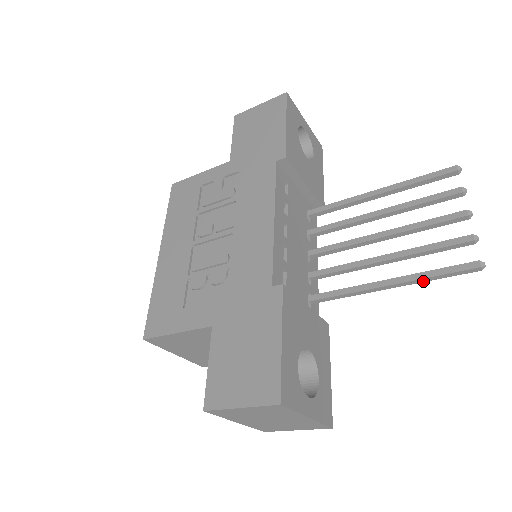
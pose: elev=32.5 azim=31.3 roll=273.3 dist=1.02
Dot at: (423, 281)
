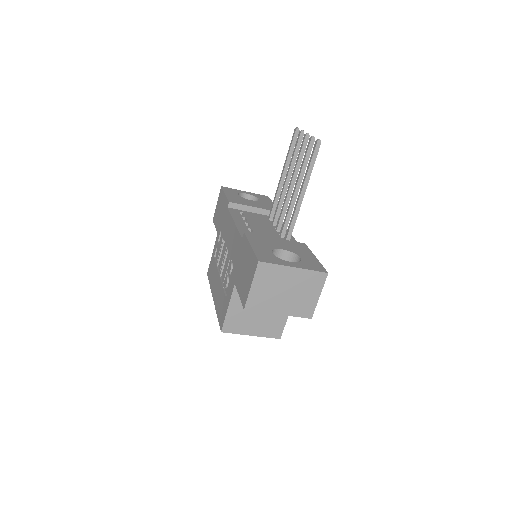
Dot at: (310, 175)
